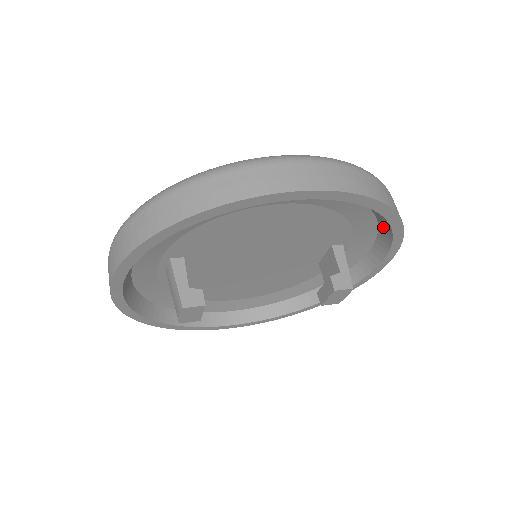
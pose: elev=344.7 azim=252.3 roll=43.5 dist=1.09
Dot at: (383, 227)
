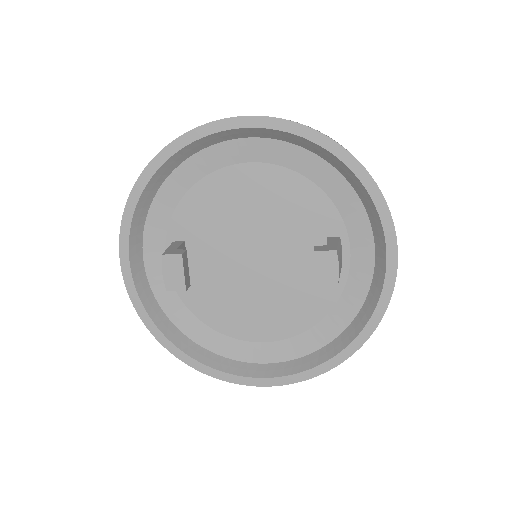
Dot at: (360, 191)
